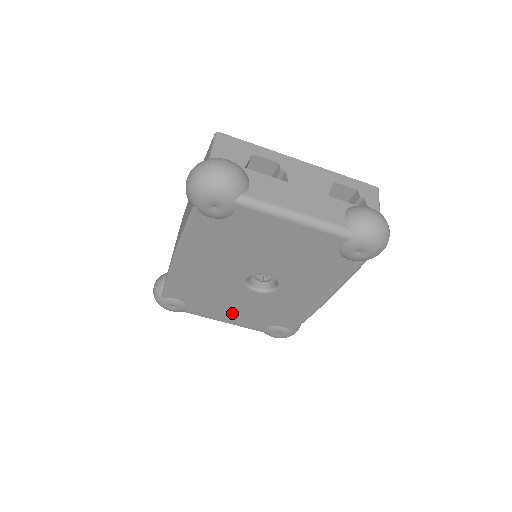
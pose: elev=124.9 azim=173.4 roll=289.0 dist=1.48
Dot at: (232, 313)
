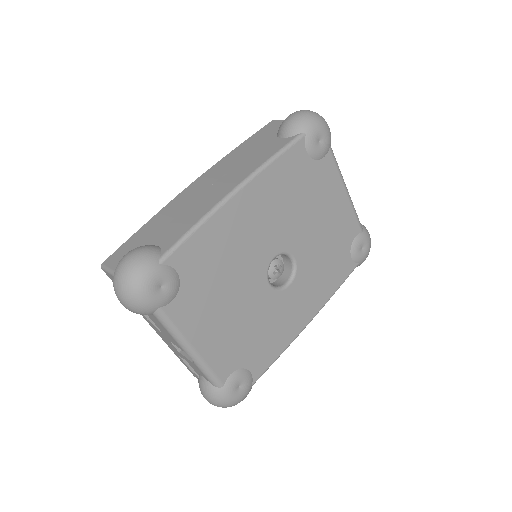
Dot at: (218, 326)
